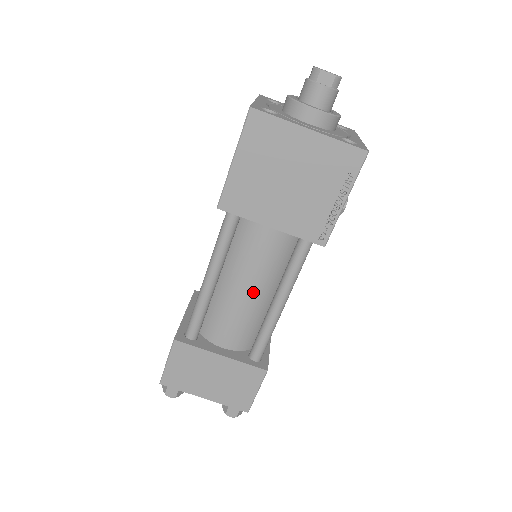
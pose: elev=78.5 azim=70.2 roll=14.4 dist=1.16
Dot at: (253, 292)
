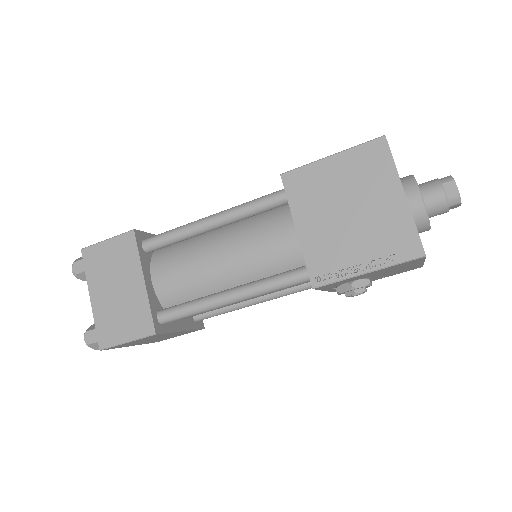
Dot at: (224, 266)
